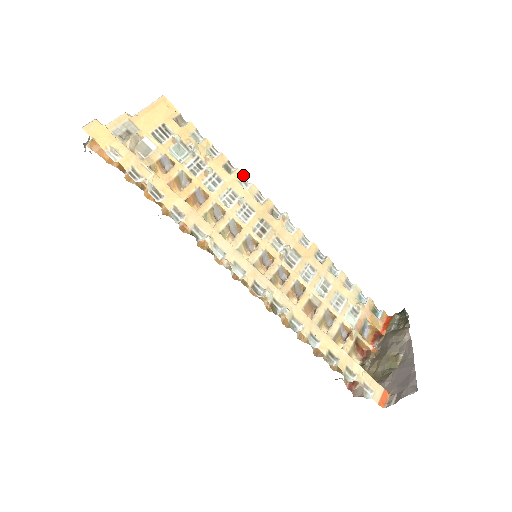
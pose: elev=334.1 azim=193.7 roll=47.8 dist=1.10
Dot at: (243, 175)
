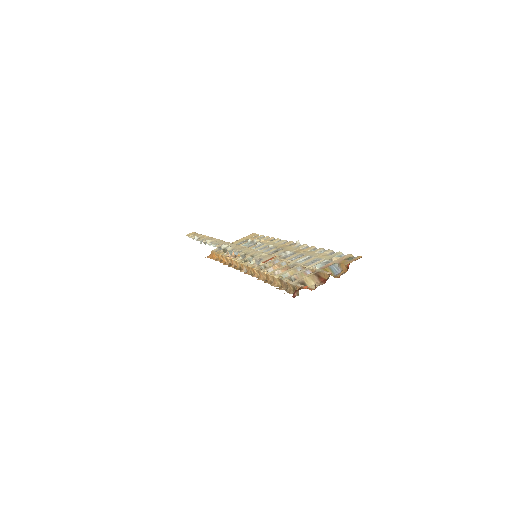
Dot at: (280, 239)
